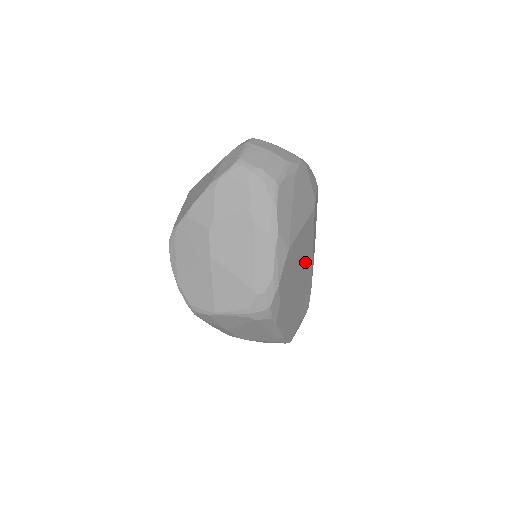
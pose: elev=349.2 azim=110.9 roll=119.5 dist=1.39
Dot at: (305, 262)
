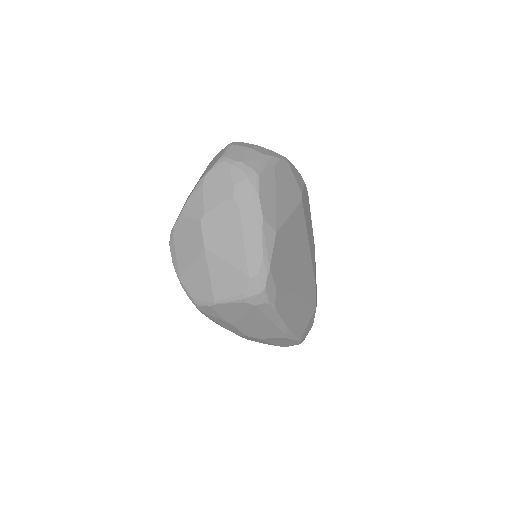
Dot at: (301, 254)
